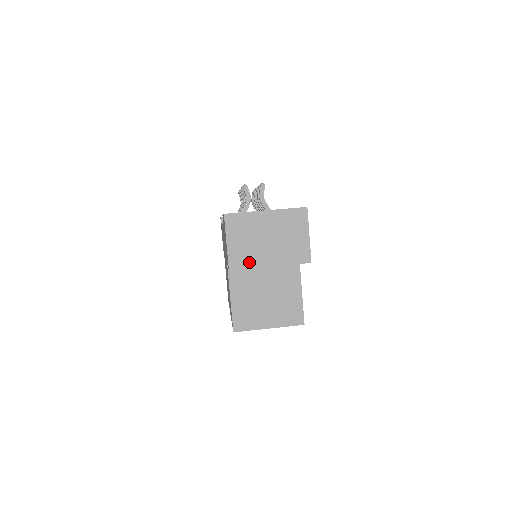
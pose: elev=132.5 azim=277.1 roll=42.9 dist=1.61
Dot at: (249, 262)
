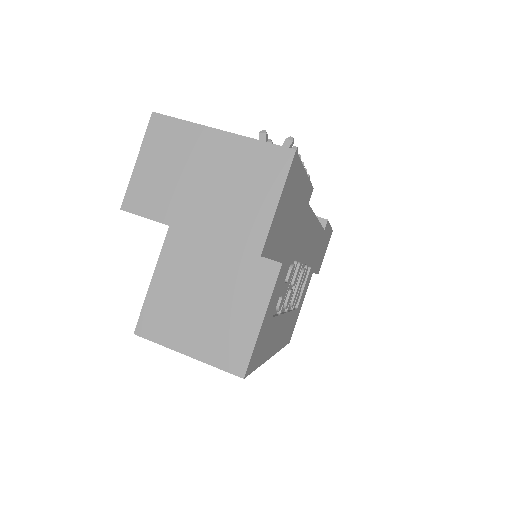
Dot at: (157, 208)
